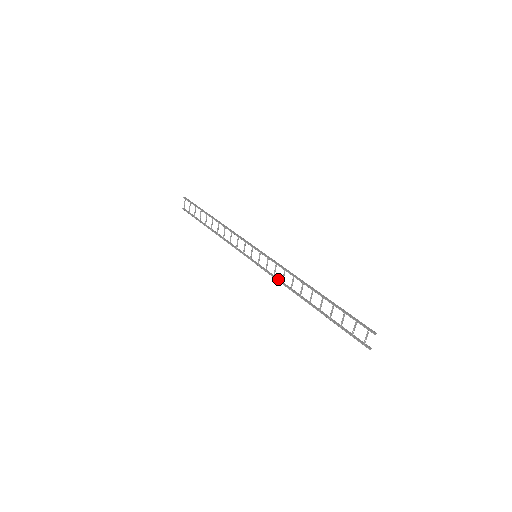
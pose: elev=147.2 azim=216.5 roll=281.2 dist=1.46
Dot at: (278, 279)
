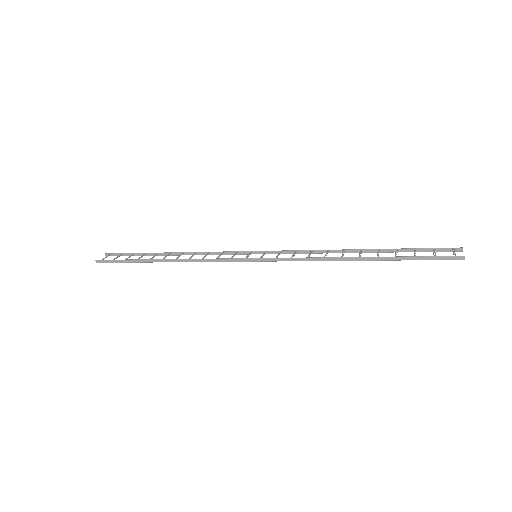
Dot at: (299, 259)
